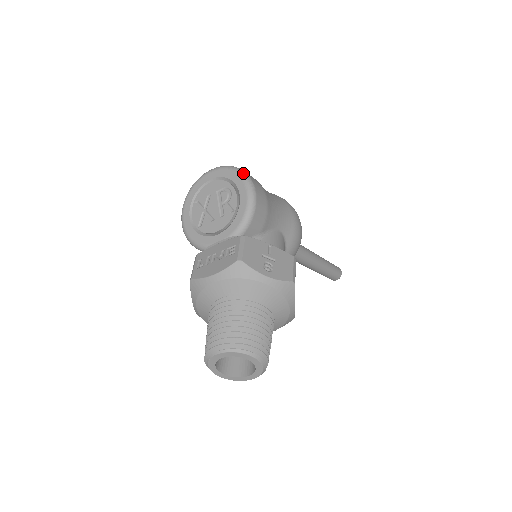
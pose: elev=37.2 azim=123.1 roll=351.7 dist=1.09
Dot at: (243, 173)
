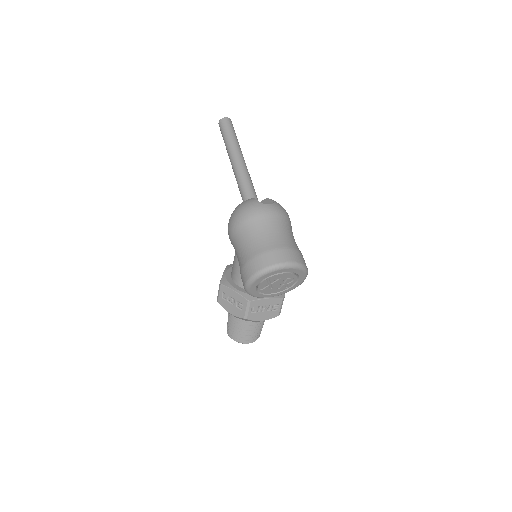
Dot at: (307, 273)
